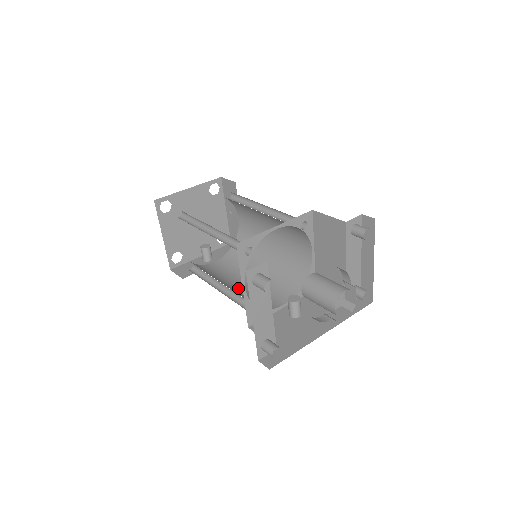
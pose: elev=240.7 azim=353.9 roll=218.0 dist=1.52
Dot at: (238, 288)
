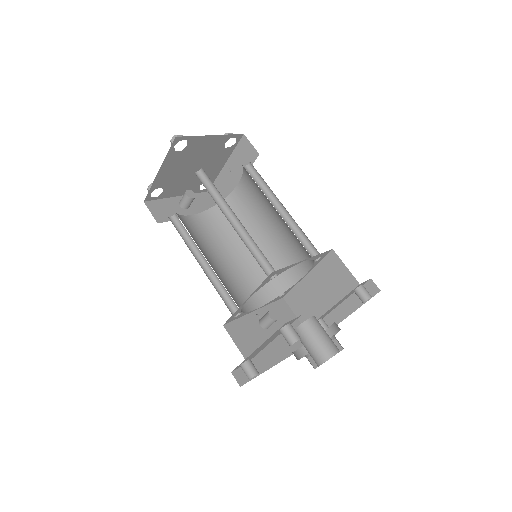
Dot at: (218, 269)
